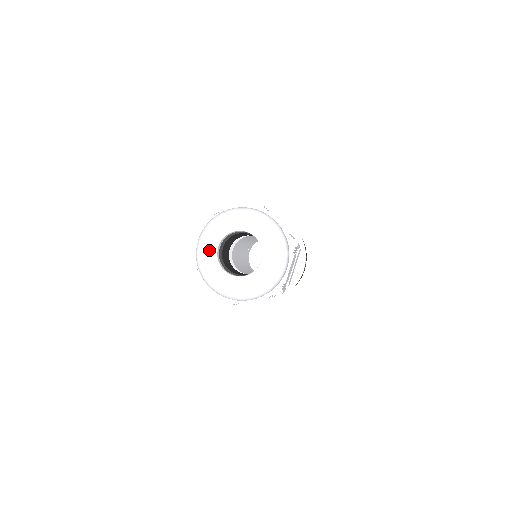
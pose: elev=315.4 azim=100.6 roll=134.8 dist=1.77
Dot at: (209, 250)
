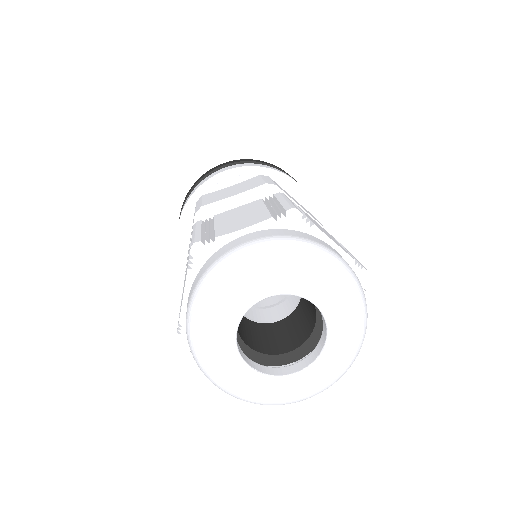
Dot at: (220, 341)
